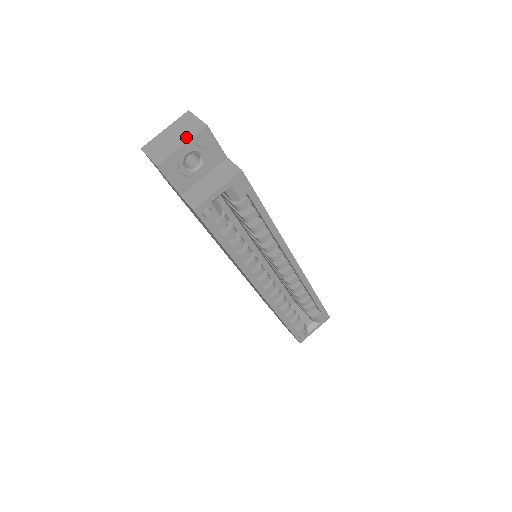
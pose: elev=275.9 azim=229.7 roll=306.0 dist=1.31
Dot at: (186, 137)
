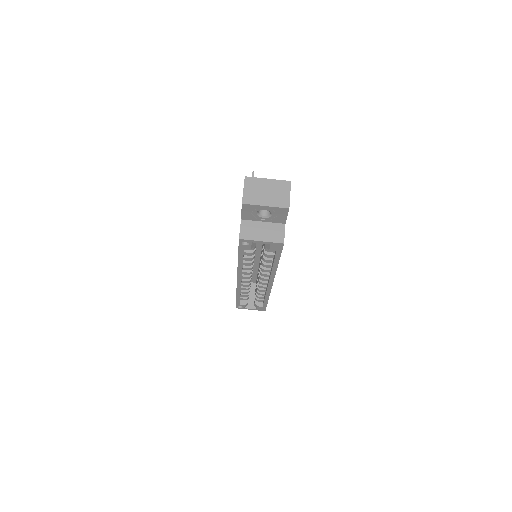
Dot at: (273, 202)
